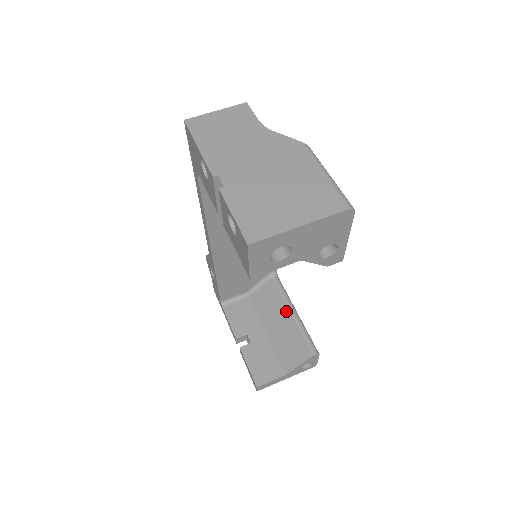
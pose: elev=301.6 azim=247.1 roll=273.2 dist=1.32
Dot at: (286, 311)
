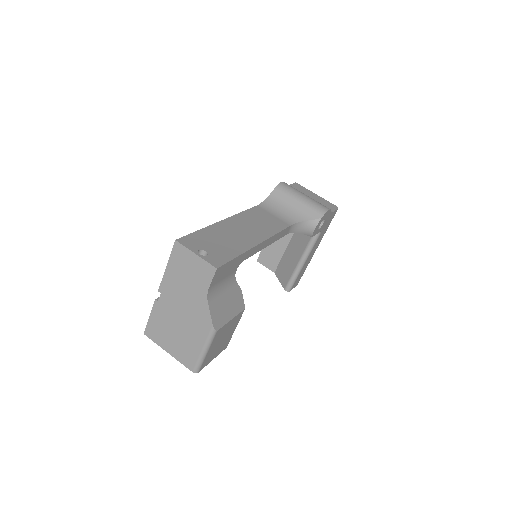
Dot at: (300, 256)
